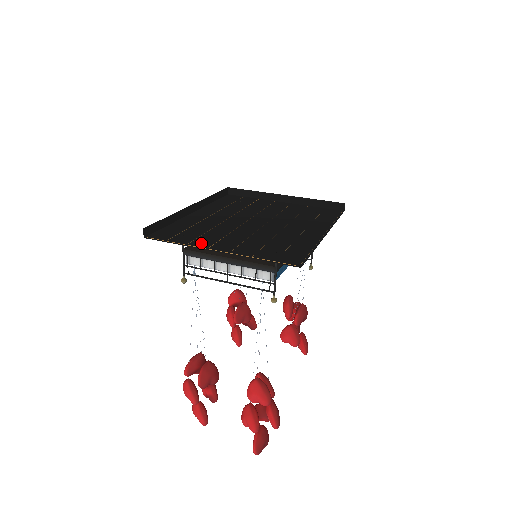
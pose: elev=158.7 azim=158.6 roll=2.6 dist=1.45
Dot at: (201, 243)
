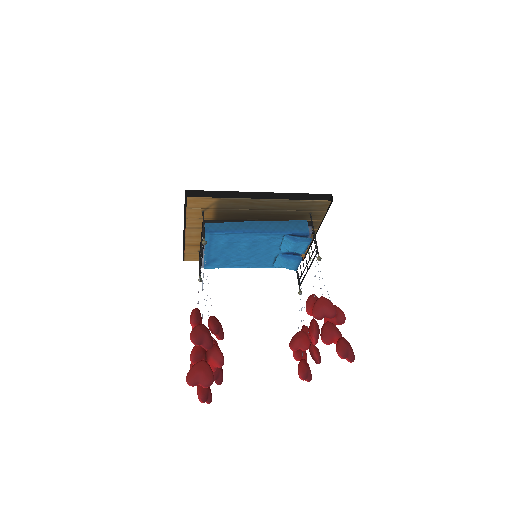
Dot at: (192, 241)
